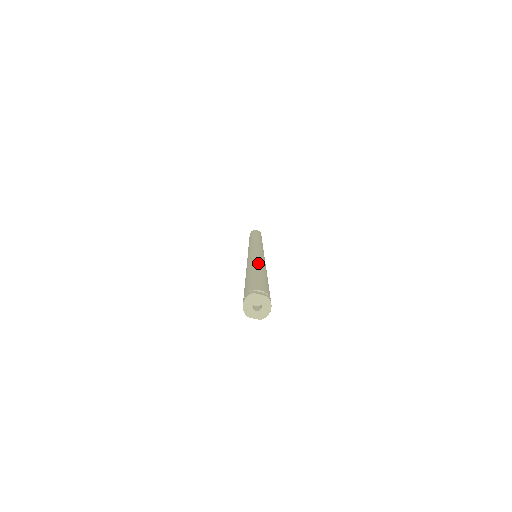
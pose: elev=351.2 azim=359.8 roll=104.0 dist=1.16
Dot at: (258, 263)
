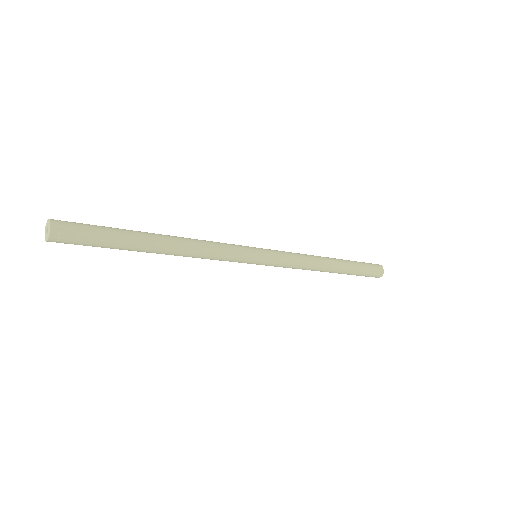
Dot at: (176, 240)
